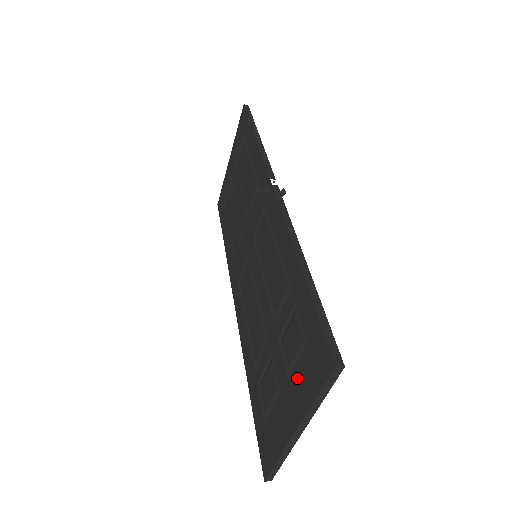
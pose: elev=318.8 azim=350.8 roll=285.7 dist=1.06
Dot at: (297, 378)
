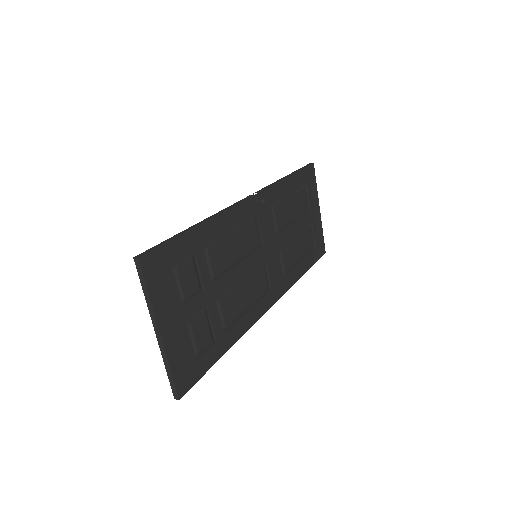
Dot at: occluded
